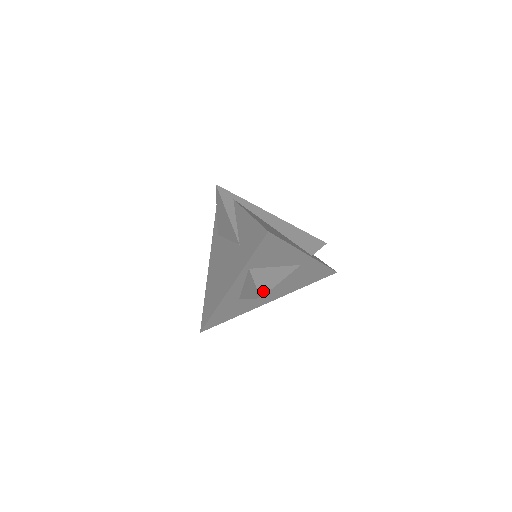
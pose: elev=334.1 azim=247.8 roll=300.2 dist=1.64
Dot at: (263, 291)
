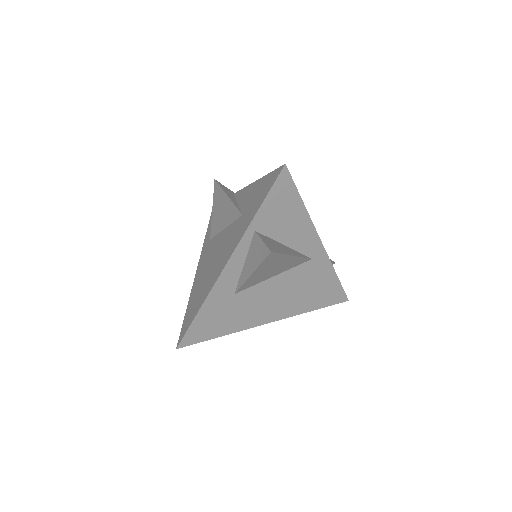
Dot at: (273, 249)
